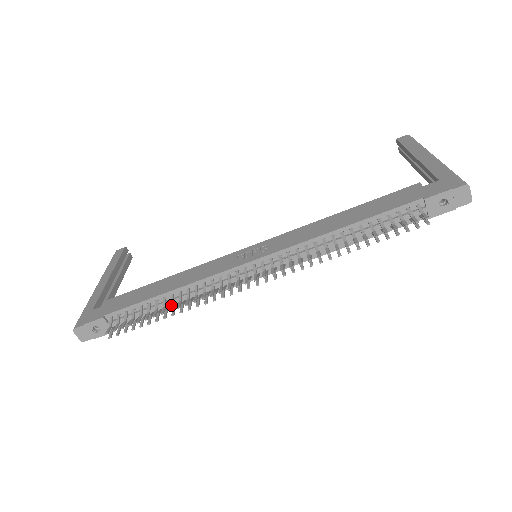
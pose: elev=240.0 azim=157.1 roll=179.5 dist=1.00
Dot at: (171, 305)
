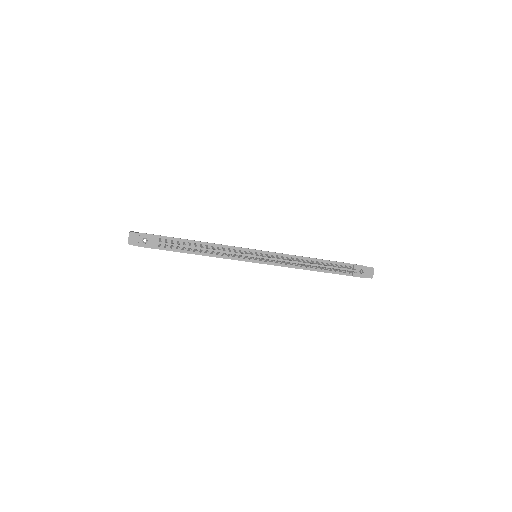
Dot at: occluded
